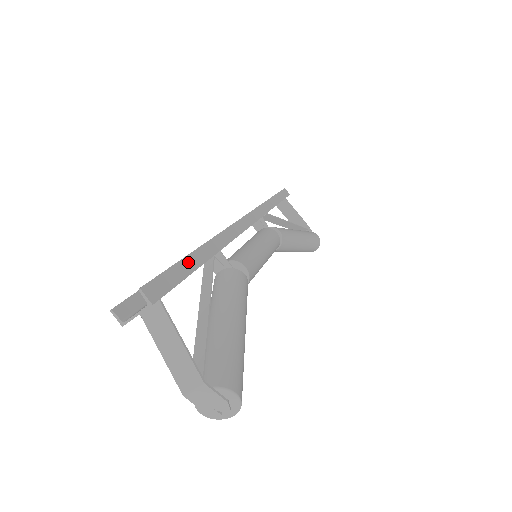
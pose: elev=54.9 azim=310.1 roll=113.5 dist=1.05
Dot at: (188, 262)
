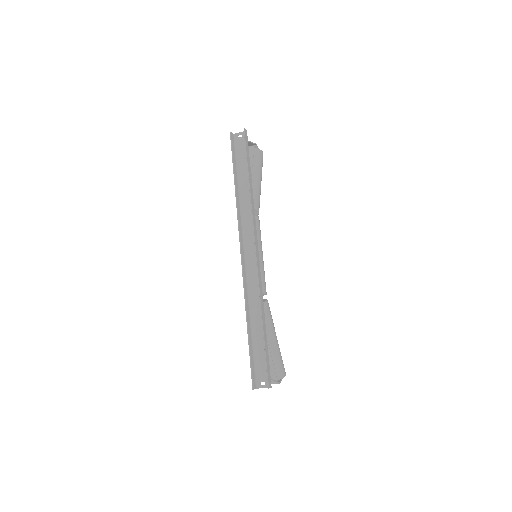
Dot at: (266, 346)
